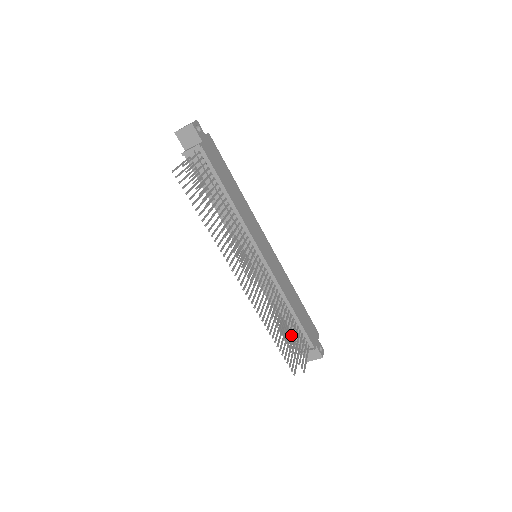
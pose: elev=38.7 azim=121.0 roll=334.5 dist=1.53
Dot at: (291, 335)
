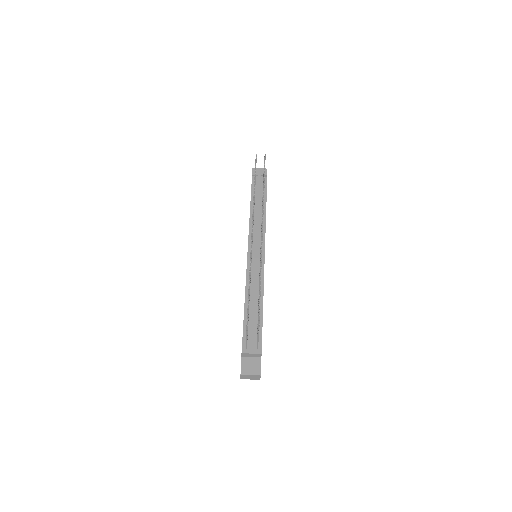
Dot at: (248, 327)
